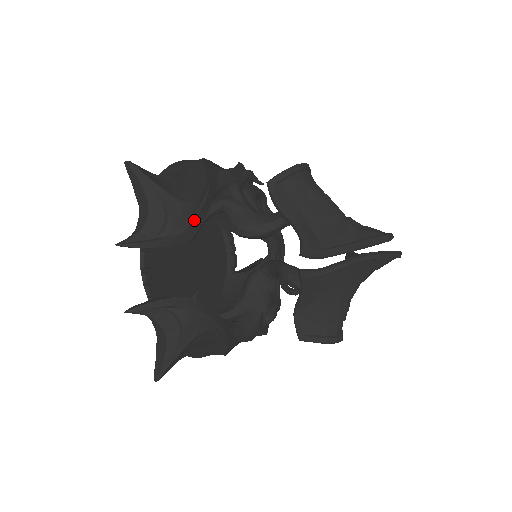
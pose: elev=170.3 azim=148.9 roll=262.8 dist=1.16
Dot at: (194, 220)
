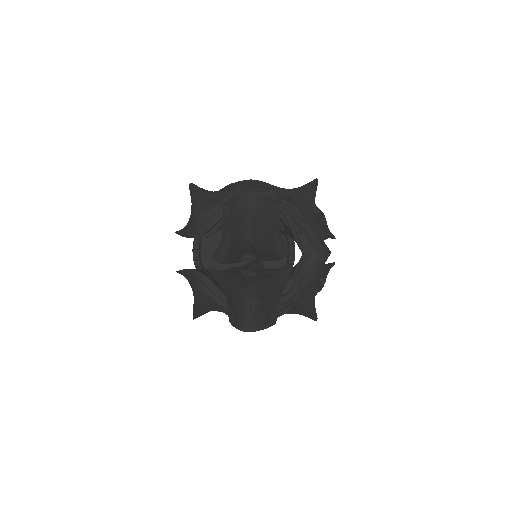
Dot at: (206, 224)
